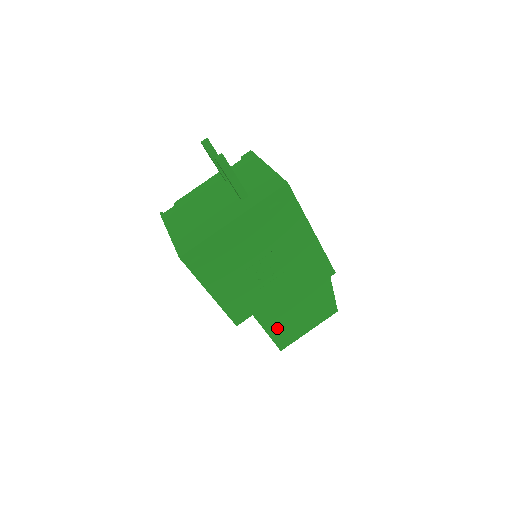
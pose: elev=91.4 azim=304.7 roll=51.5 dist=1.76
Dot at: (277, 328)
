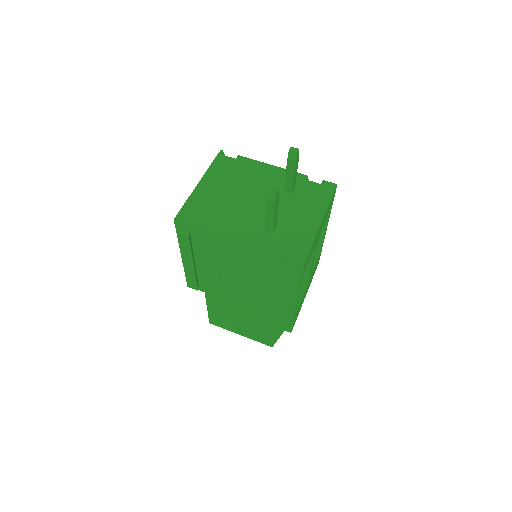
Dot at: (217, 313)
